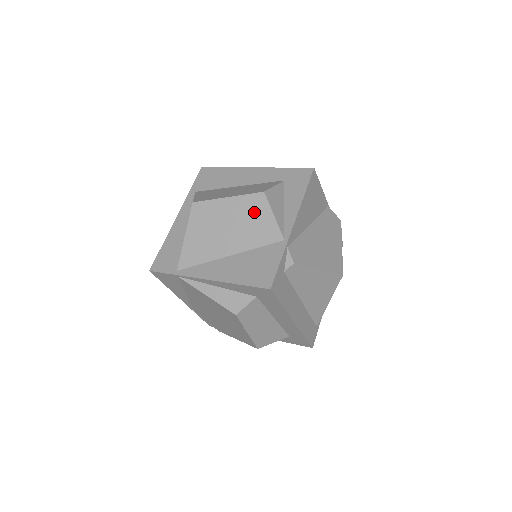
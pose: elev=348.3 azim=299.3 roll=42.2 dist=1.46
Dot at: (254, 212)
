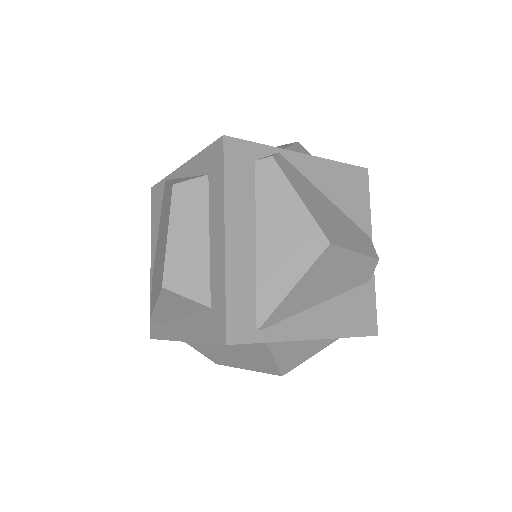
Dot at: occluded
